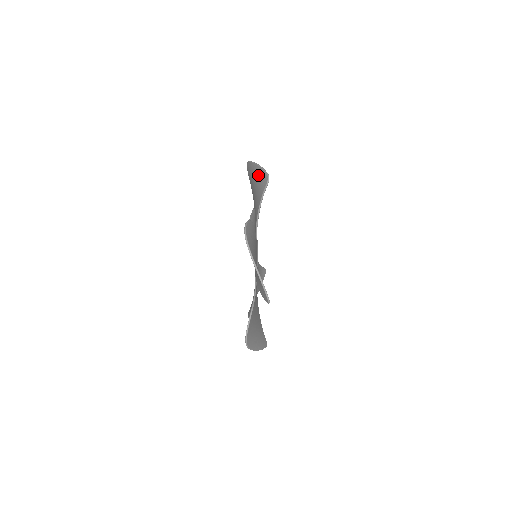
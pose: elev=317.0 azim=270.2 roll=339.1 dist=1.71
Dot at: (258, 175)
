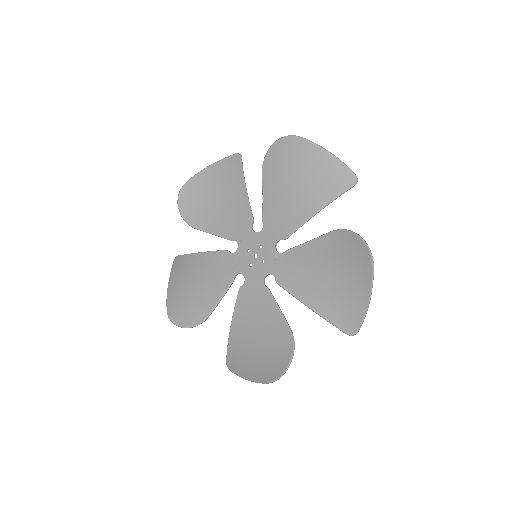
Dot at: (328, 165)
